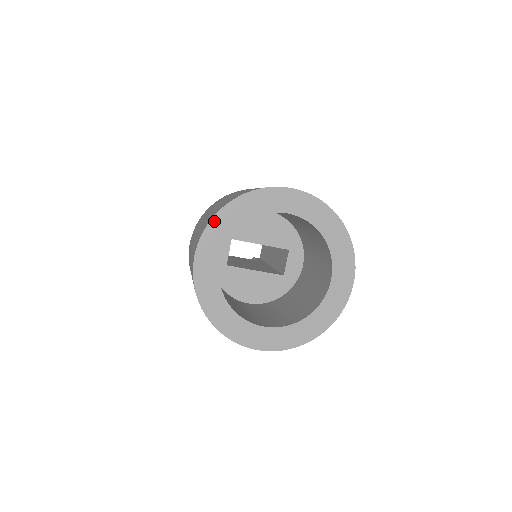
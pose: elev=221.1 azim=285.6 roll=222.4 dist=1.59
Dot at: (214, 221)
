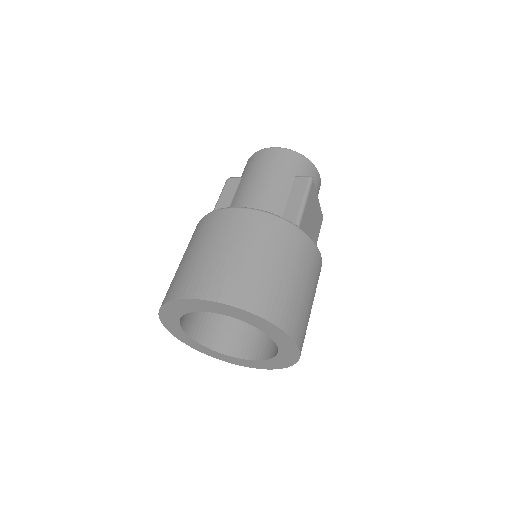
Dot at: (161, 315)
